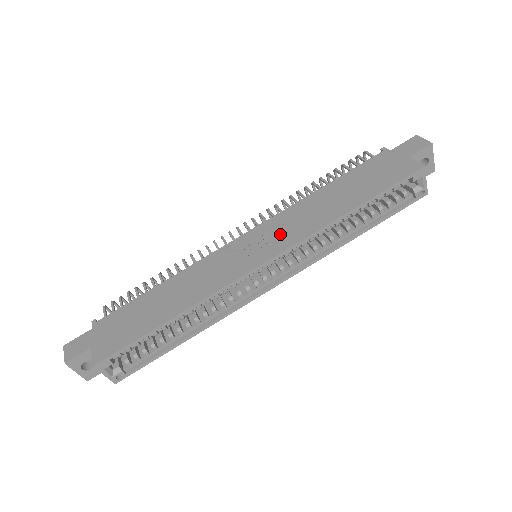
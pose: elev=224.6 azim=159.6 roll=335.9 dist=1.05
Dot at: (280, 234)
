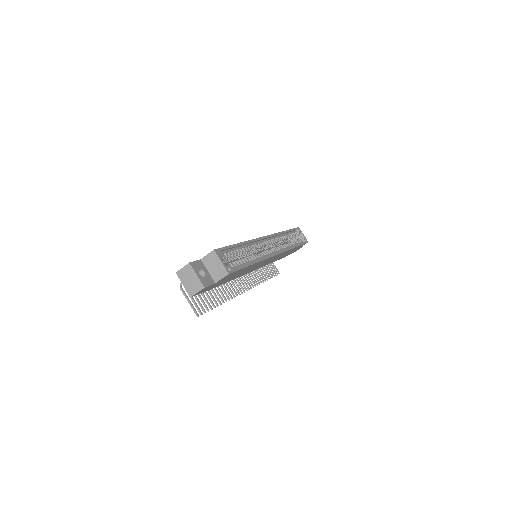
Dot at: occluded
